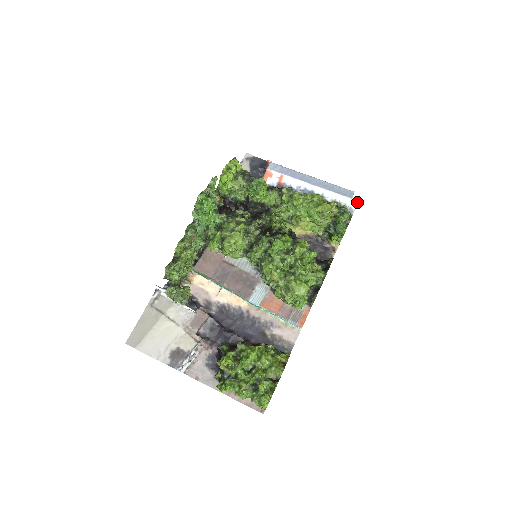
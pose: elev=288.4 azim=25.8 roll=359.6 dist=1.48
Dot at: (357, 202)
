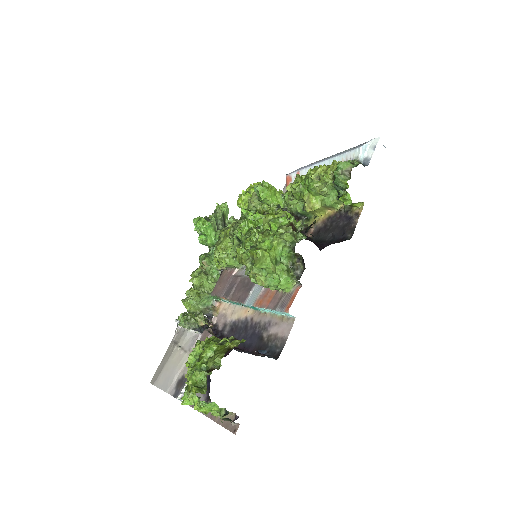
Dot at: (374, 148)
